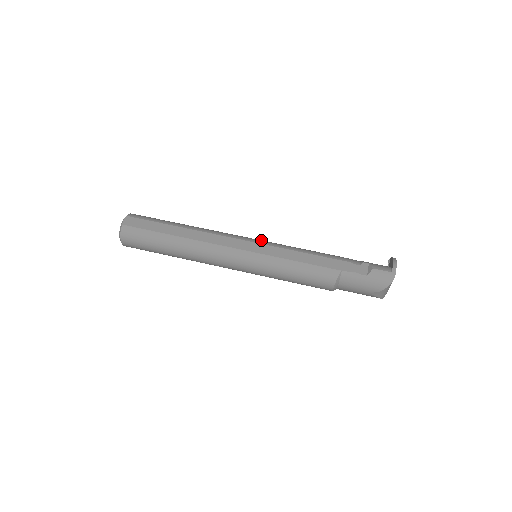
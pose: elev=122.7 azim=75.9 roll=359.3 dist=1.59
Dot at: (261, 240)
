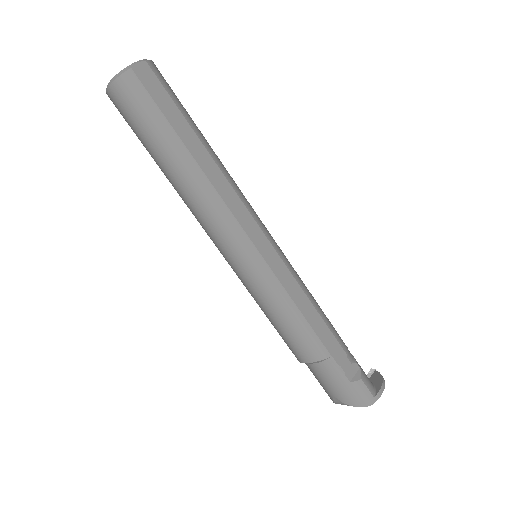
Dot at: occluded
